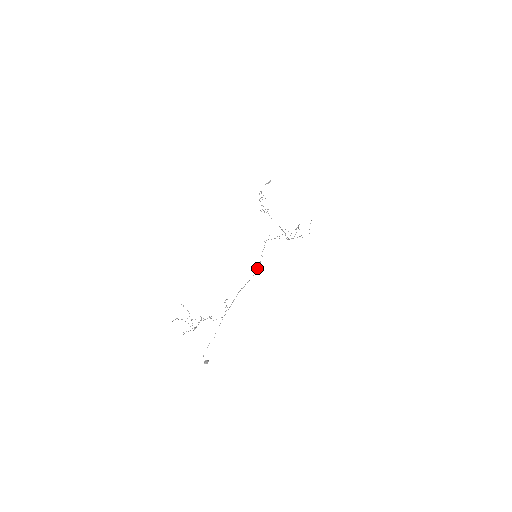
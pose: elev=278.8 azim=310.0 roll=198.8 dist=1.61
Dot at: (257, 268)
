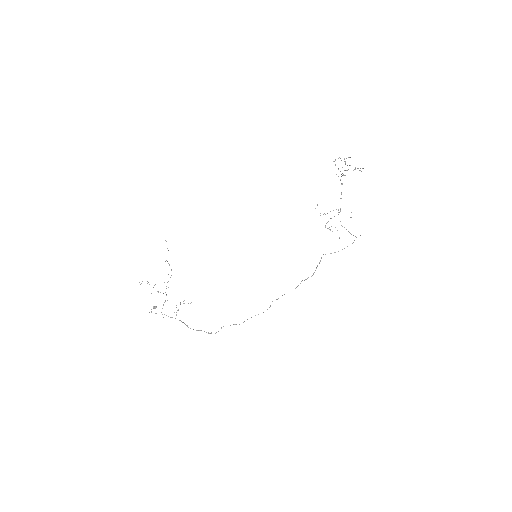
Dot at: occluded
